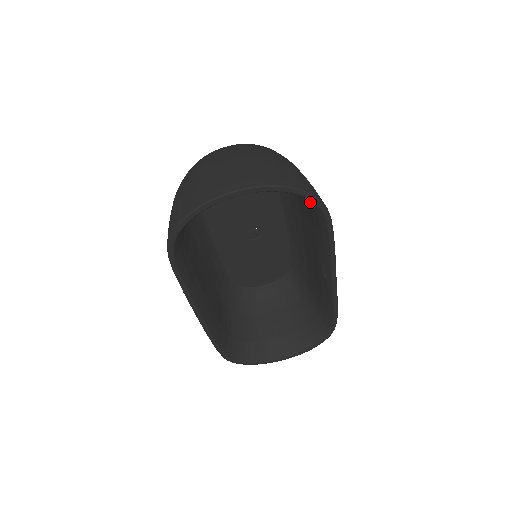
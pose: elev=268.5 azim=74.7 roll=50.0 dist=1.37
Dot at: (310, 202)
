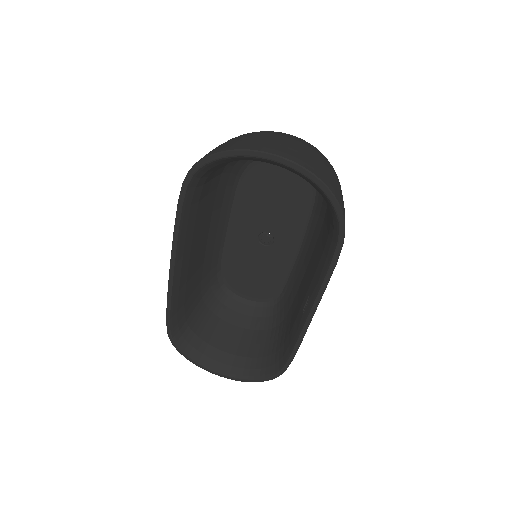
Dot at: (334, 216)
